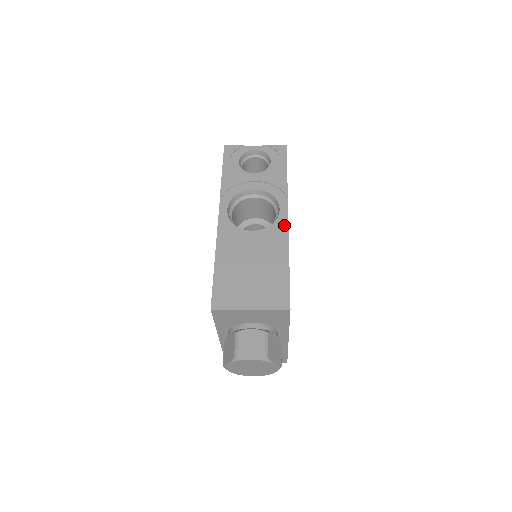
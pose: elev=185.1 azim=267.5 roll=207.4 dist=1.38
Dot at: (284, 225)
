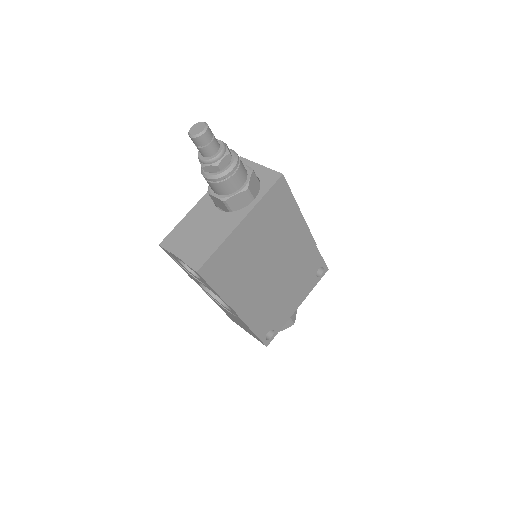
Dot at: (238, 317)
